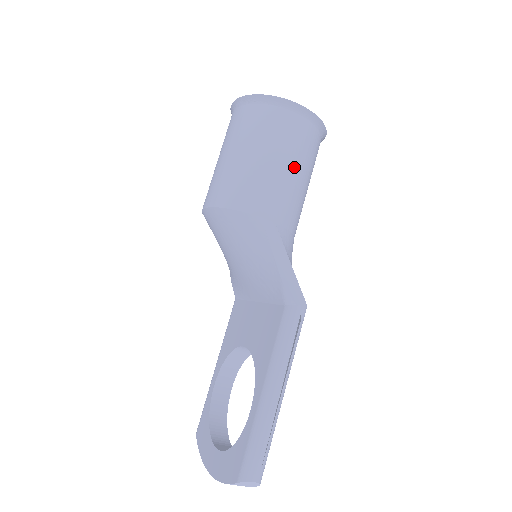
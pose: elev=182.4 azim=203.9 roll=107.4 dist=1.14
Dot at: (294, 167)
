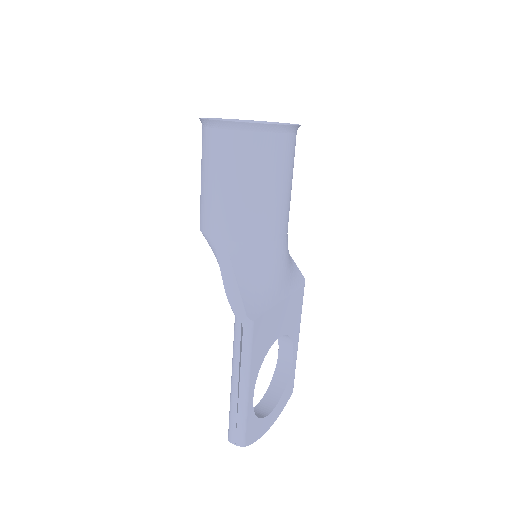
Dot at: (231, 183)
